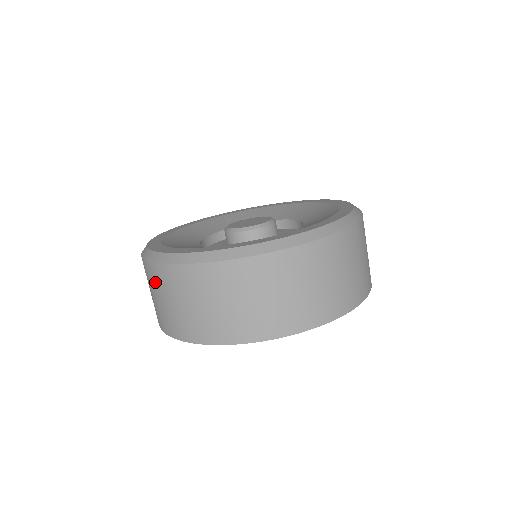
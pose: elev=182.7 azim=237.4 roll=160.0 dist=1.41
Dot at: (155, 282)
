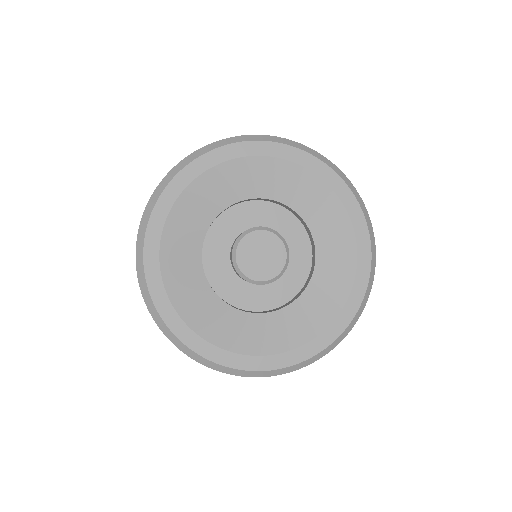
Dot at: occluded
